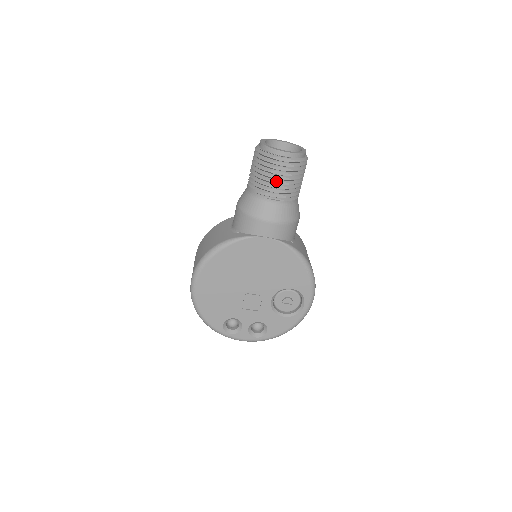
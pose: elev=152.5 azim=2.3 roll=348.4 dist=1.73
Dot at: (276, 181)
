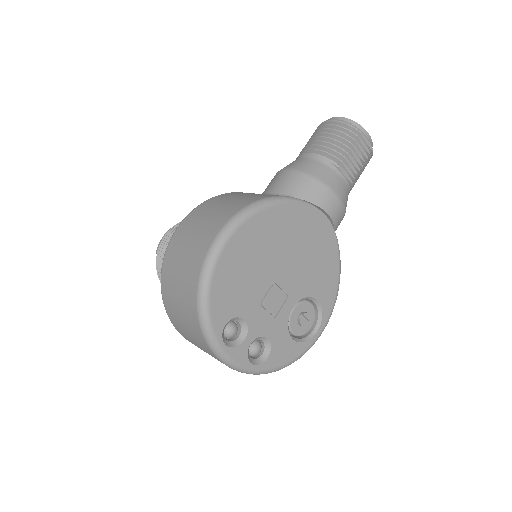
Dot at: (353, 159)
